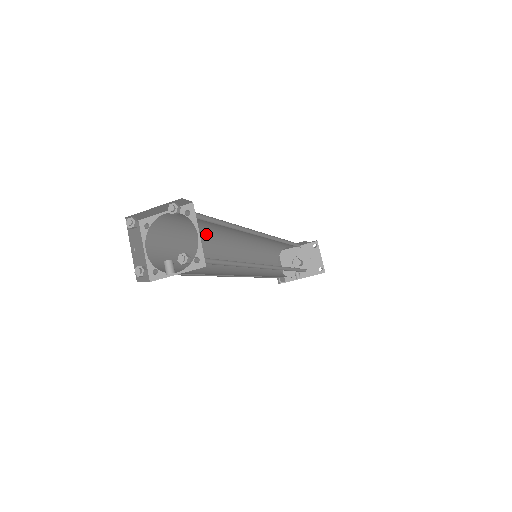
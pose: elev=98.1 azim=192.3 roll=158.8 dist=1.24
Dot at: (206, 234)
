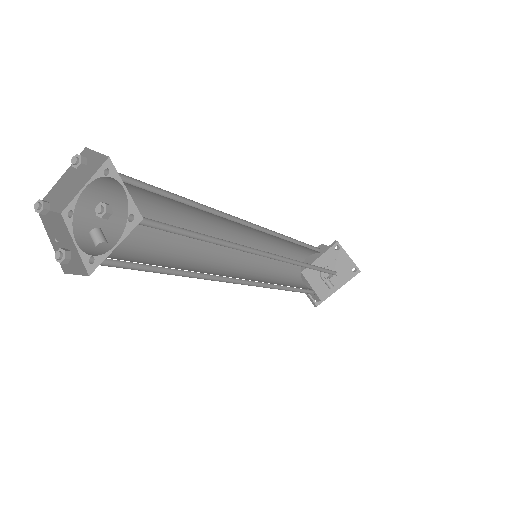
Dot at: occluded
